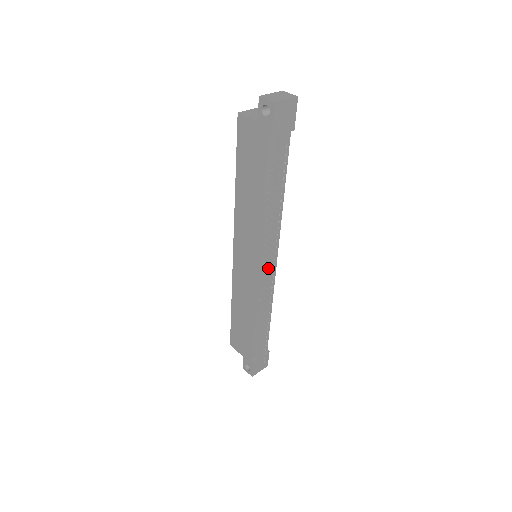
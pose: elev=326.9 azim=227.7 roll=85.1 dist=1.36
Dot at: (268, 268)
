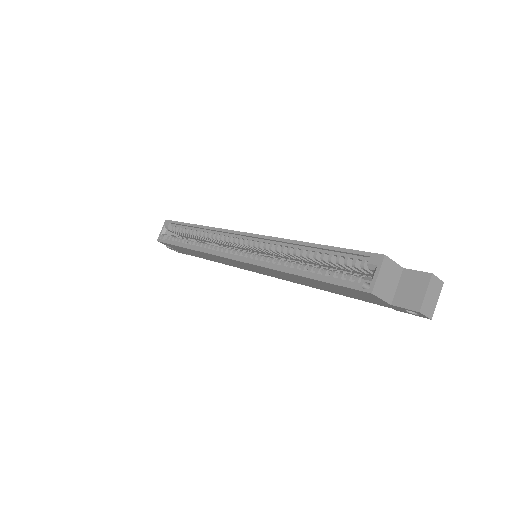
Dot at: occluded
